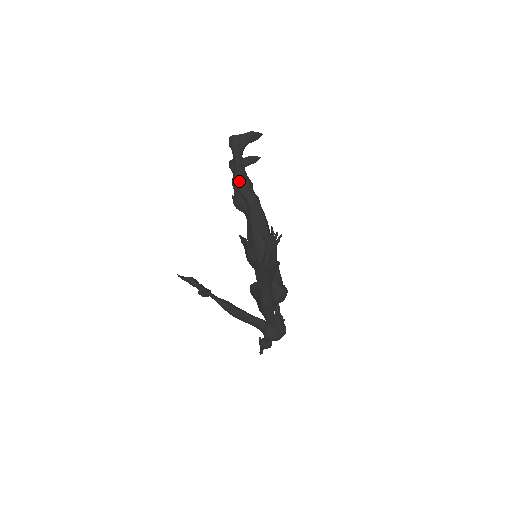
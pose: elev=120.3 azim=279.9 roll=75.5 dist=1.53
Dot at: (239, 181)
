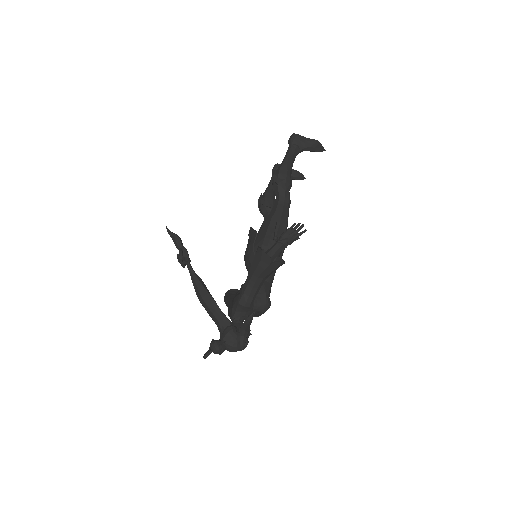
Dot at: (281, 174)
